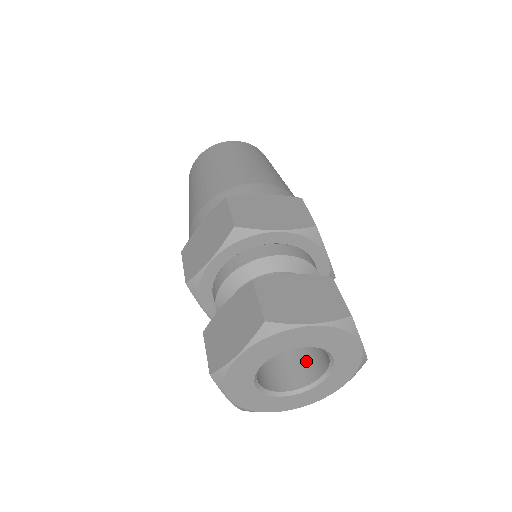
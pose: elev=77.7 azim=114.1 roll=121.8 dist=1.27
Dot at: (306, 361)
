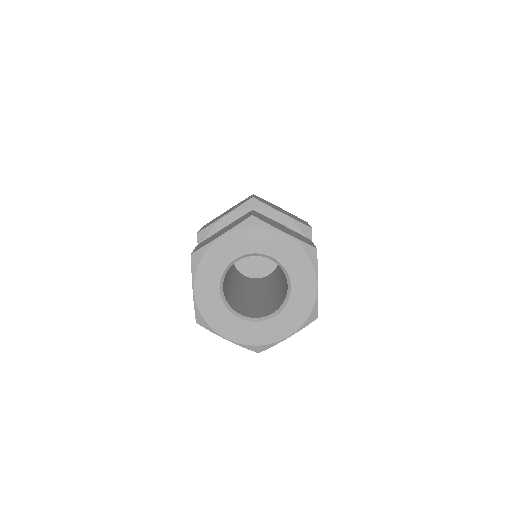
Dot at: (266, 308)
